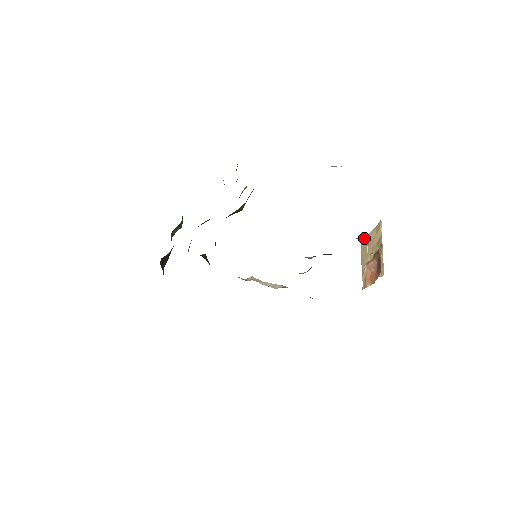
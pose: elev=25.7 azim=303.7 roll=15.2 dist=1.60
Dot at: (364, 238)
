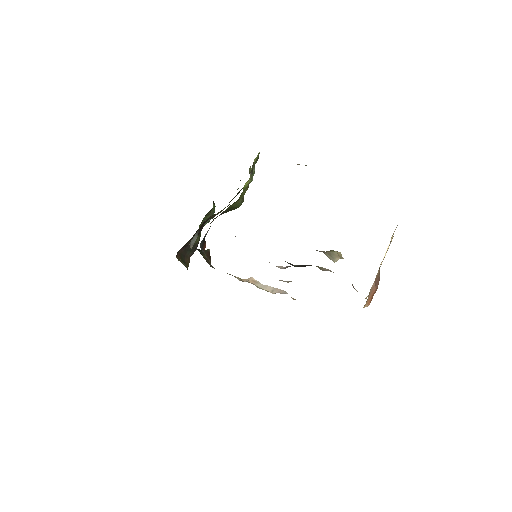
Dot at: (336, 252)
